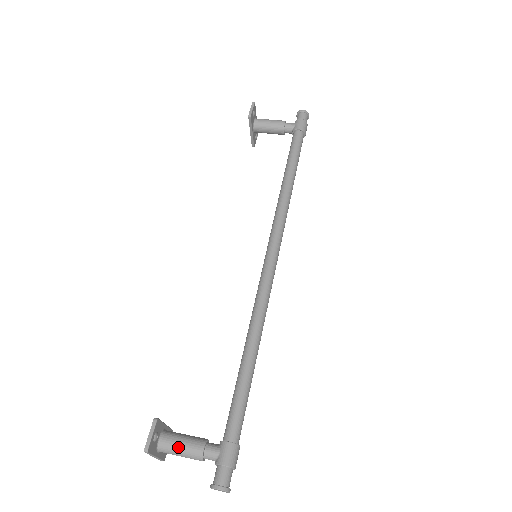
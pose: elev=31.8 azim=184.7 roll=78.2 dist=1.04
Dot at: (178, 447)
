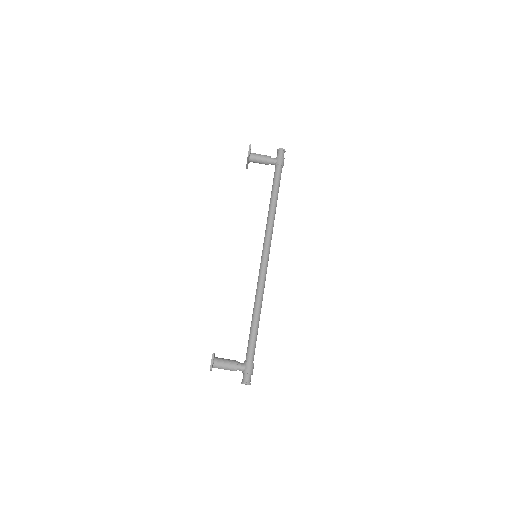
Dot at: (224, 365)
